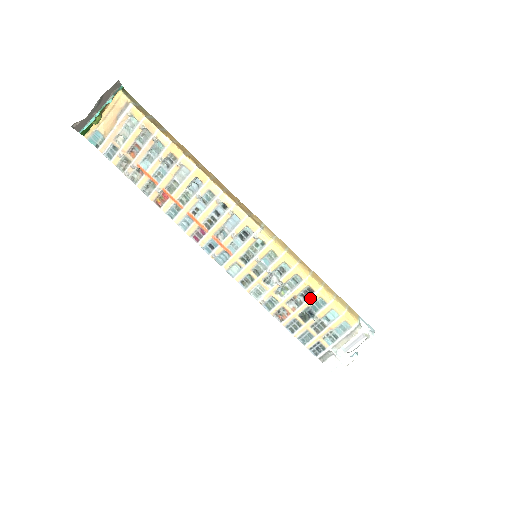
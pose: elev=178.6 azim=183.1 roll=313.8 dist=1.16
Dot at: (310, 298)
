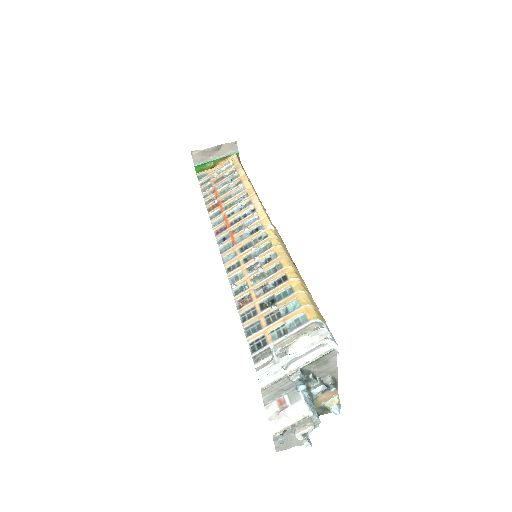
Dot at: (280, 285)
